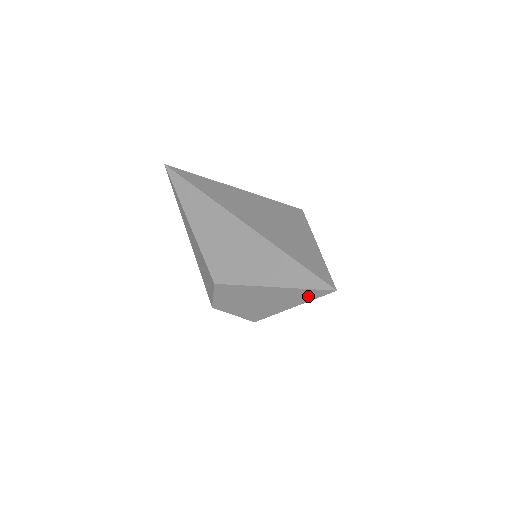
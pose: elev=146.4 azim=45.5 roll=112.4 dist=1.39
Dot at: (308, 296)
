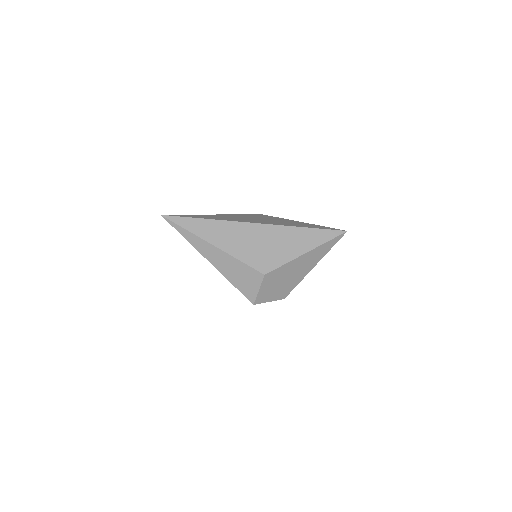
Dot at: (329, 247)
